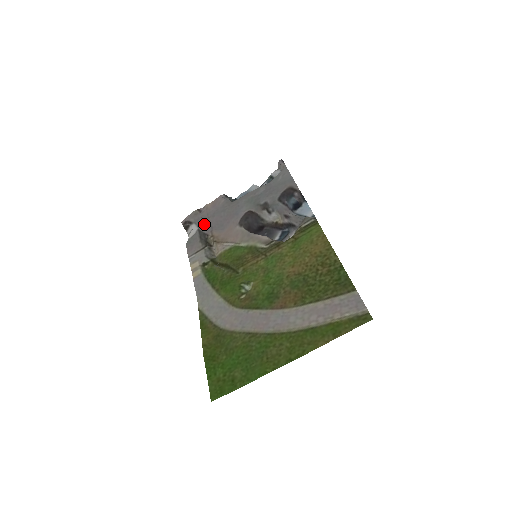
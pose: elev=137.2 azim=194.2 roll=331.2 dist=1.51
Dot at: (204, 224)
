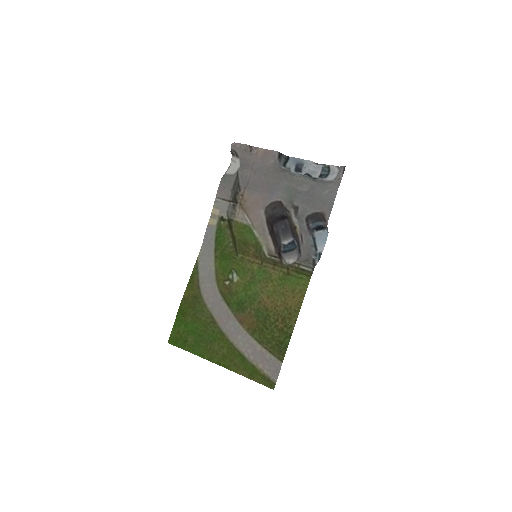
Dot at: (244, 173)
